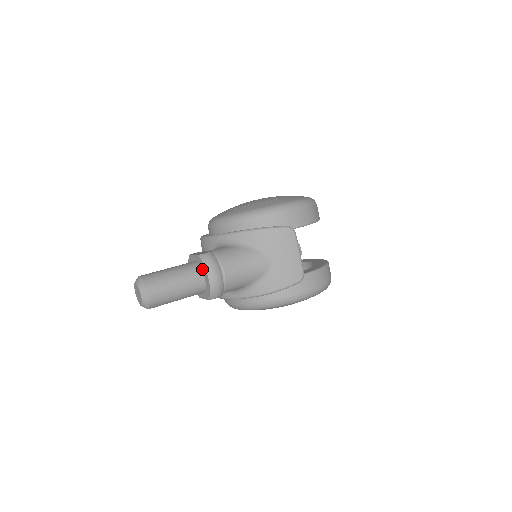
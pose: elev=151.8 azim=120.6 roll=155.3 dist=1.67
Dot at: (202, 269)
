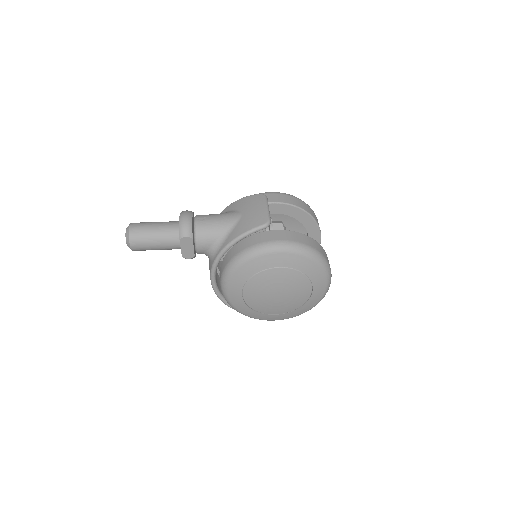
Dot at: occluded
